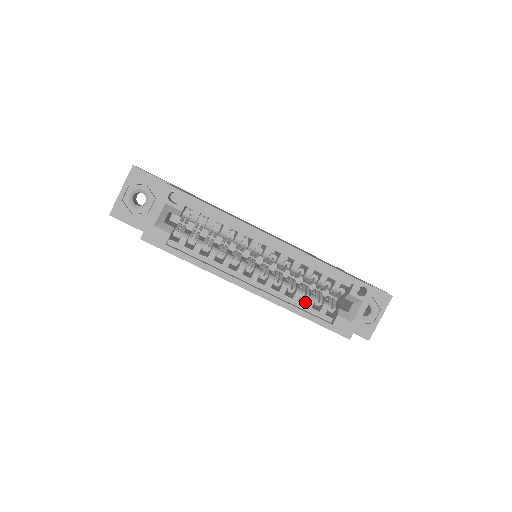
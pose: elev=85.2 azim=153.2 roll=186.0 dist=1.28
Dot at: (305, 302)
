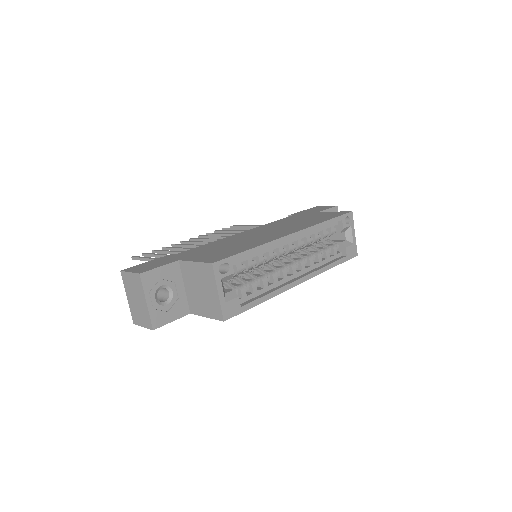
Dot at: (322, 257)
